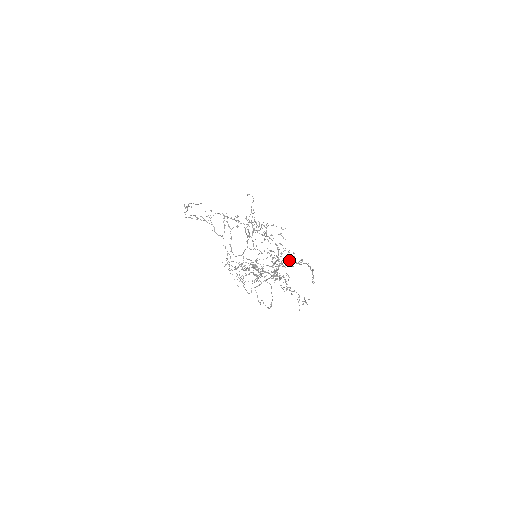
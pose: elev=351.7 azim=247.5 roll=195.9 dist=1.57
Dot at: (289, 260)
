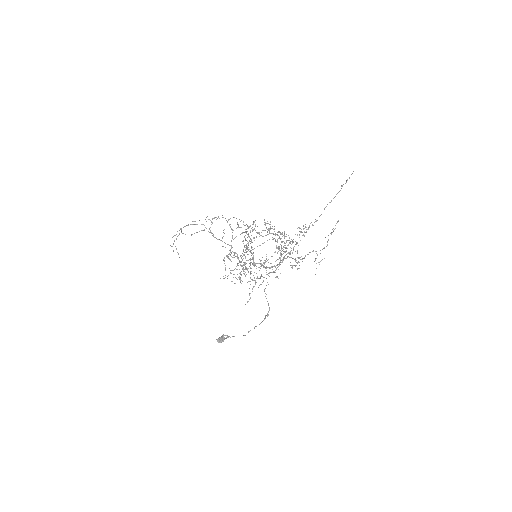
Dot at: (299, 234)
